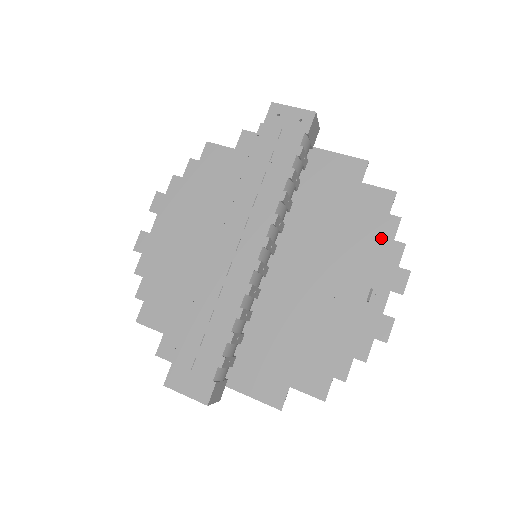
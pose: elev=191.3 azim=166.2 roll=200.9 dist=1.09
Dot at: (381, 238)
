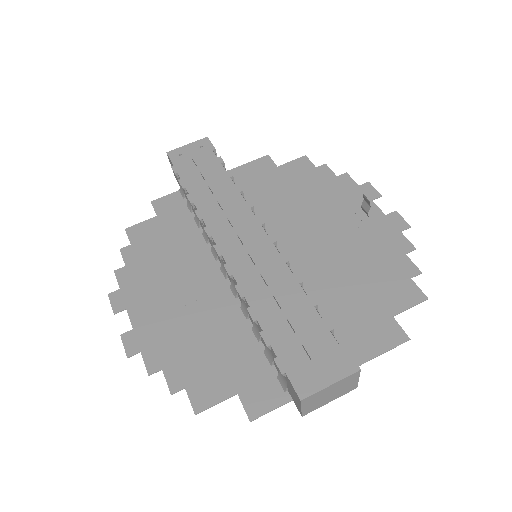
Dot at: (328, 181)
